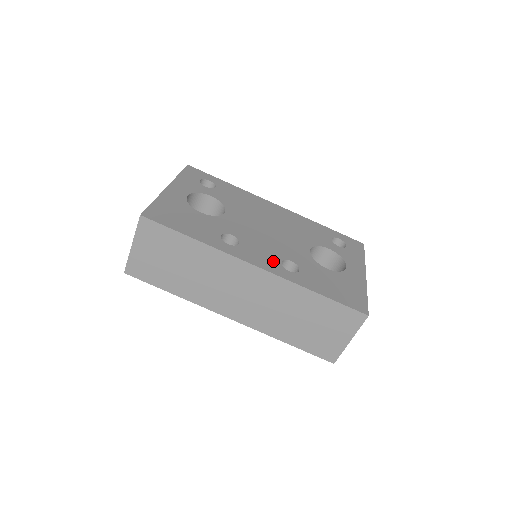
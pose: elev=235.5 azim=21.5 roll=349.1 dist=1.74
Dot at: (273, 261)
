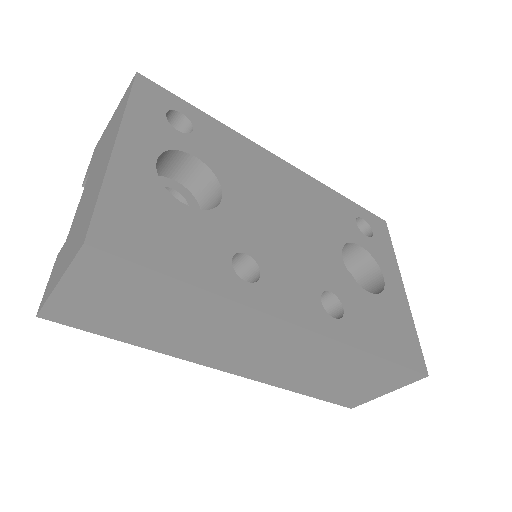
Dot at: (311, 302)
